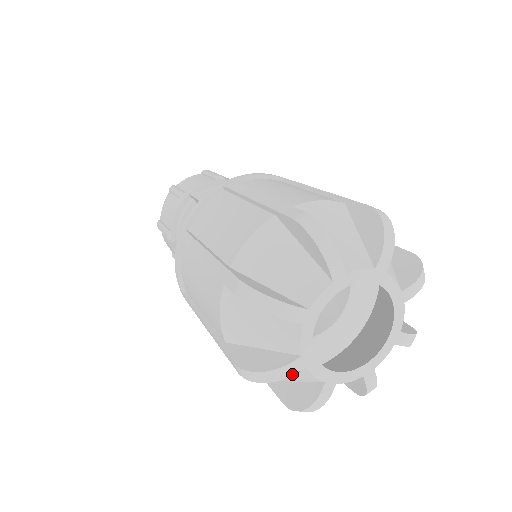
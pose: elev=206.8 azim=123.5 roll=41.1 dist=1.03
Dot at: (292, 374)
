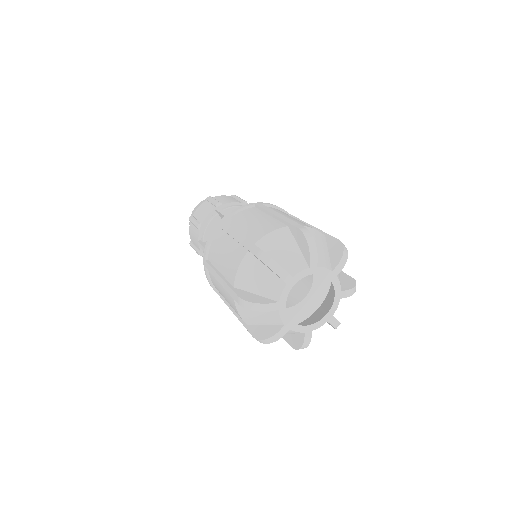
Dot at: (282, 278)
